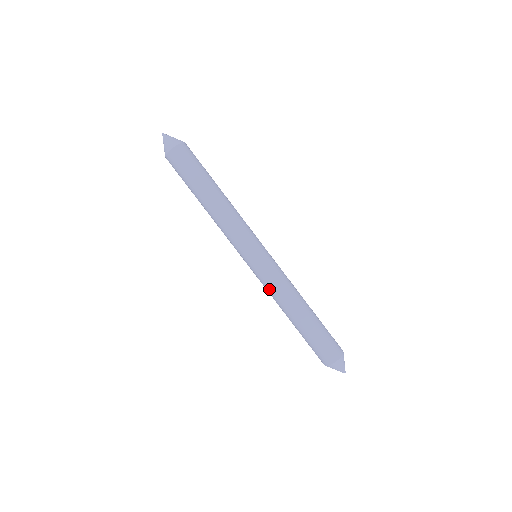
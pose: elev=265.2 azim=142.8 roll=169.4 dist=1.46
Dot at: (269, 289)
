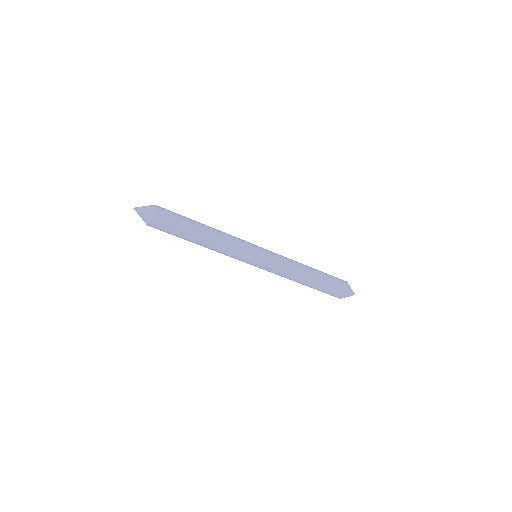
Dot at: occluded
